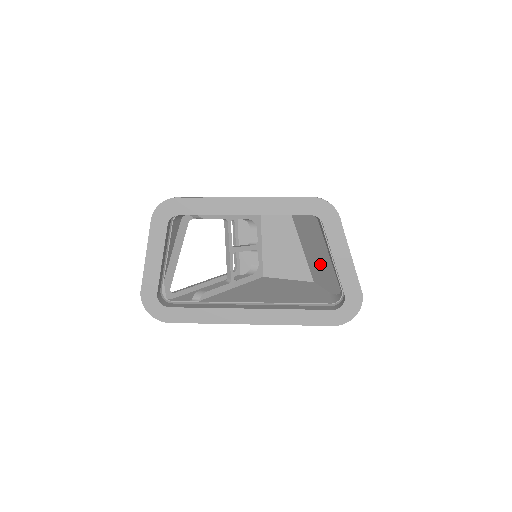
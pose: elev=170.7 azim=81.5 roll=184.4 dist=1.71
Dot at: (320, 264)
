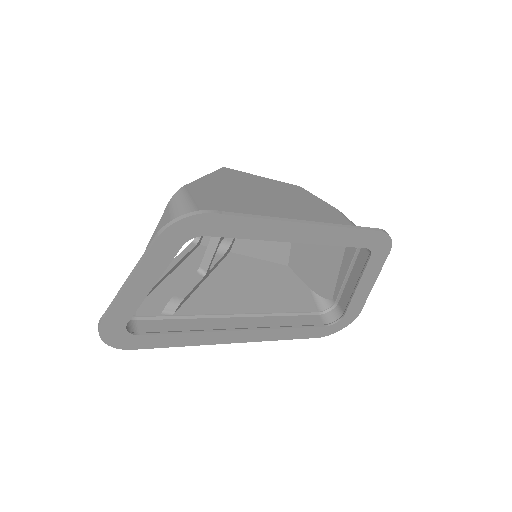
Dot at: (315, 262)
